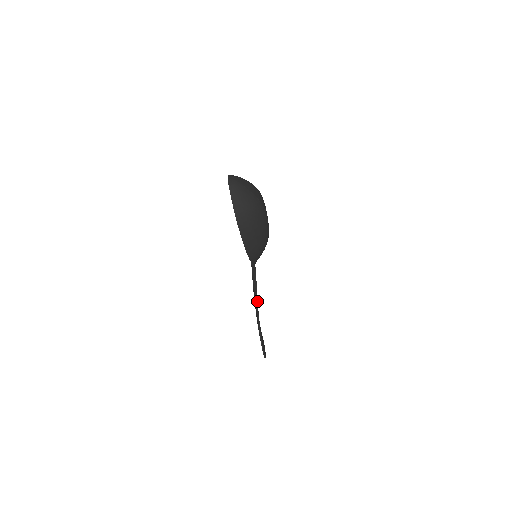
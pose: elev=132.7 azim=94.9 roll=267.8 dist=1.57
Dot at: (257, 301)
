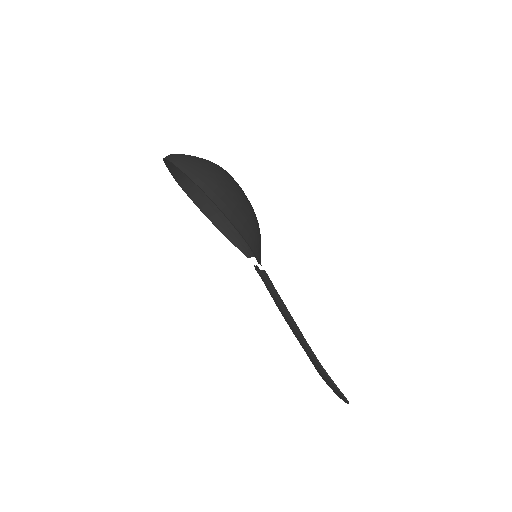
Dot at: (293, 320)
